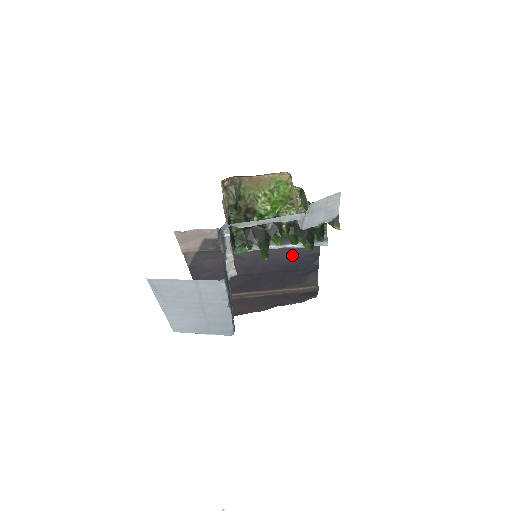
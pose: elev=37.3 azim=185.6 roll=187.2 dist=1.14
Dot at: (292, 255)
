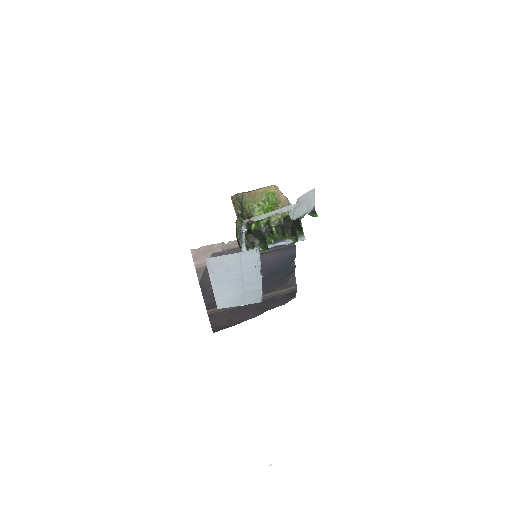
Dot at: (276, 259)
